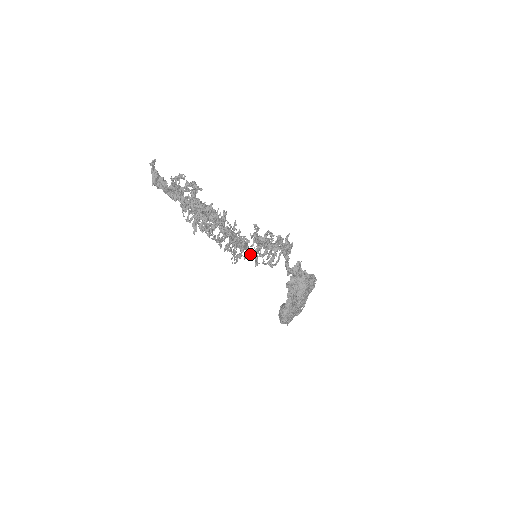
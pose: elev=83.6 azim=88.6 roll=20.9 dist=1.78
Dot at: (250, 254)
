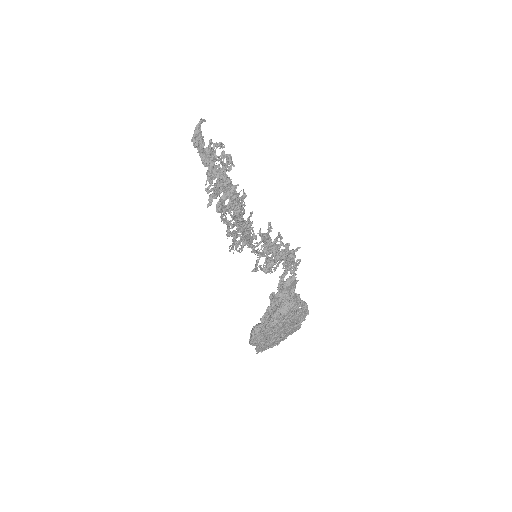
Dot at: (251, 251)
